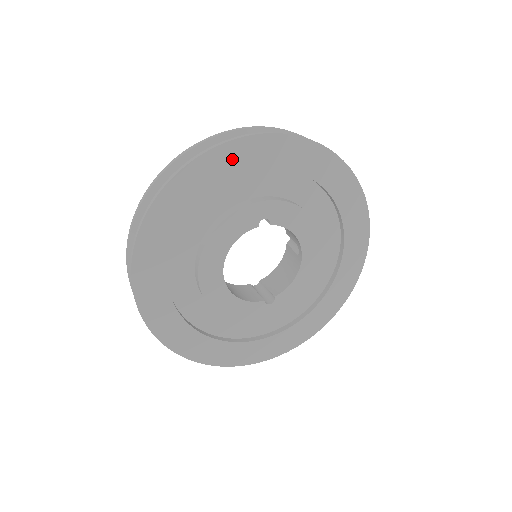
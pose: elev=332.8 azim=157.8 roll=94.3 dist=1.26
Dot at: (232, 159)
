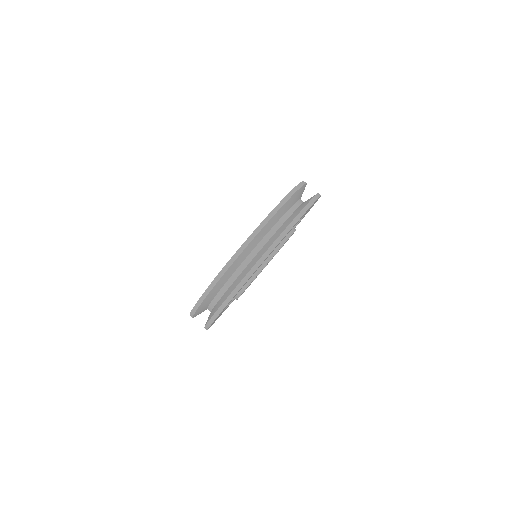
Dot at: occluded
